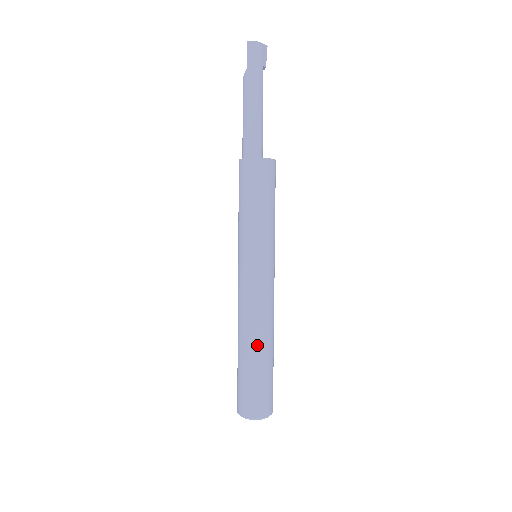
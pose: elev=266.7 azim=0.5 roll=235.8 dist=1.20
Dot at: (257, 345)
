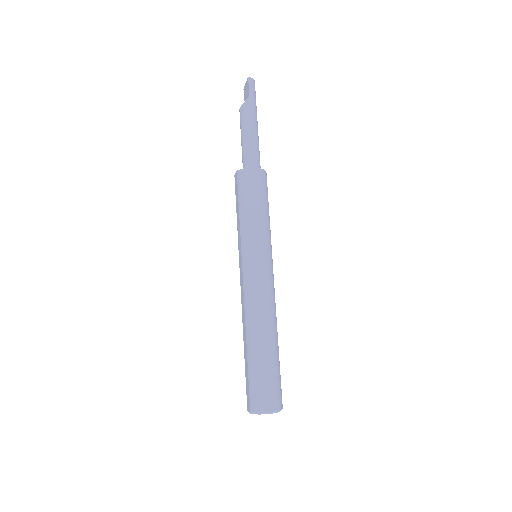
Dot at: (274, 335)
